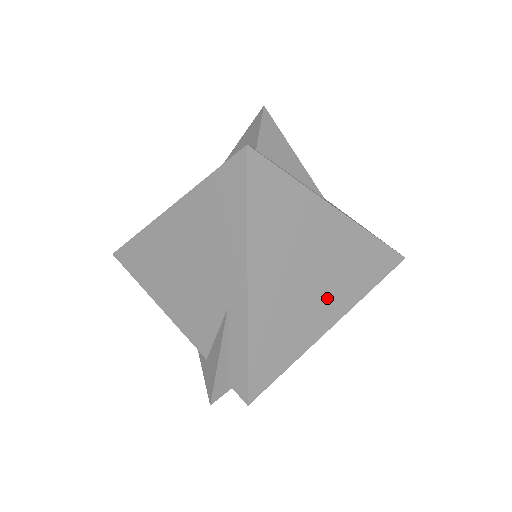
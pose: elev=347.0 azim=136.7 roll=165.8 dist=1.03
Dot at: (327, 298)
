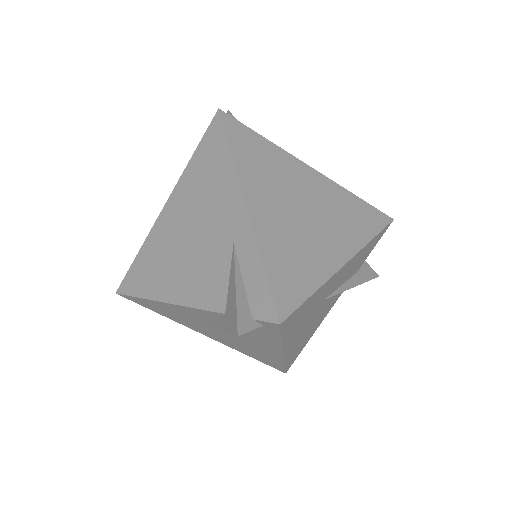
Dot at: (330, 235)
